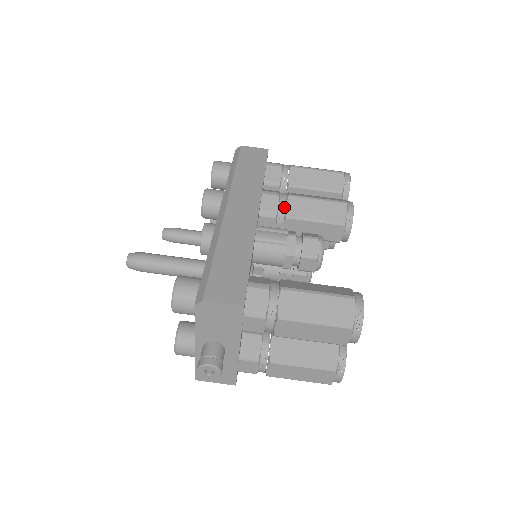
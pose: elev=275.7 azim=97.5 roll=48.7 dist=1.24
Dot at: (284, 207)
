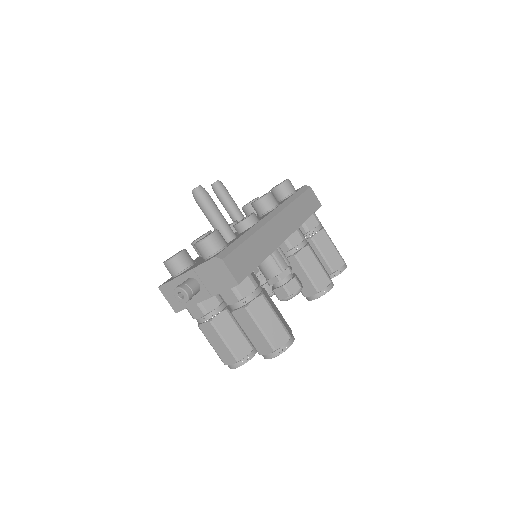
Dot at: (300, 249)
